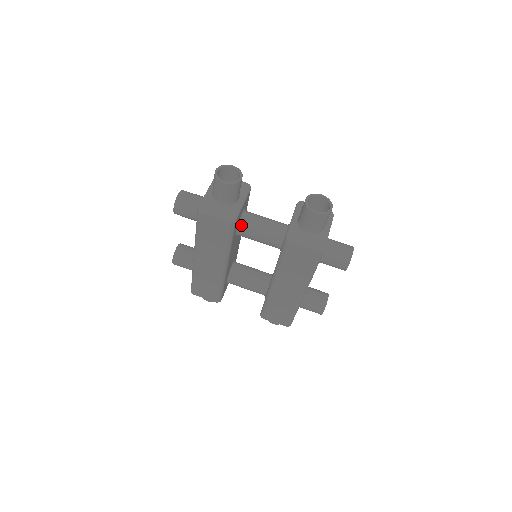
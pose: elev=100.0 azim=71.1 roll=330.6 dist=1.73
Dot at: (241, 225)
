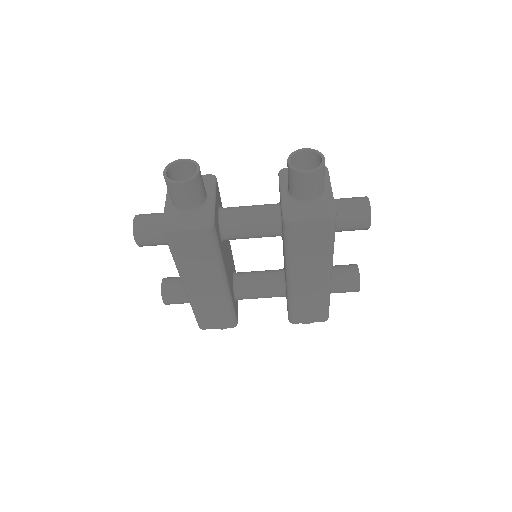
Dot at: (223, 227)
